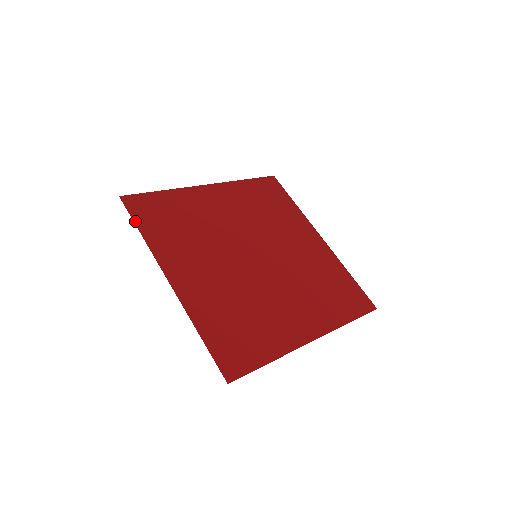
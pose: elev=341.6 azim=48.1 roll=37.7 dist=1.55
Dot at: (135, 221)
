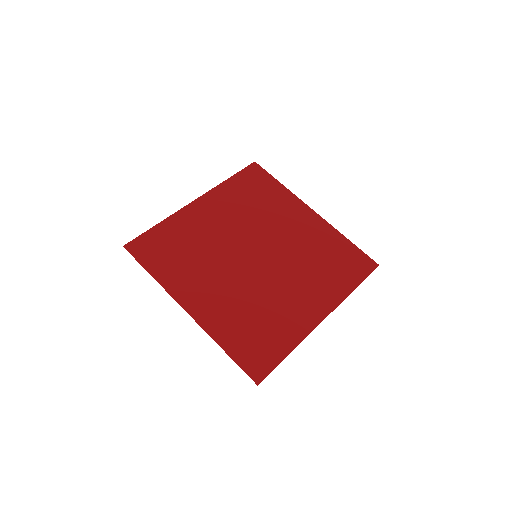
Dot at: (143, 265)
